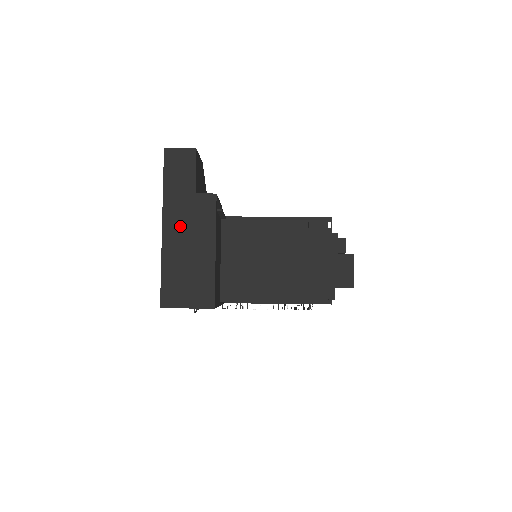
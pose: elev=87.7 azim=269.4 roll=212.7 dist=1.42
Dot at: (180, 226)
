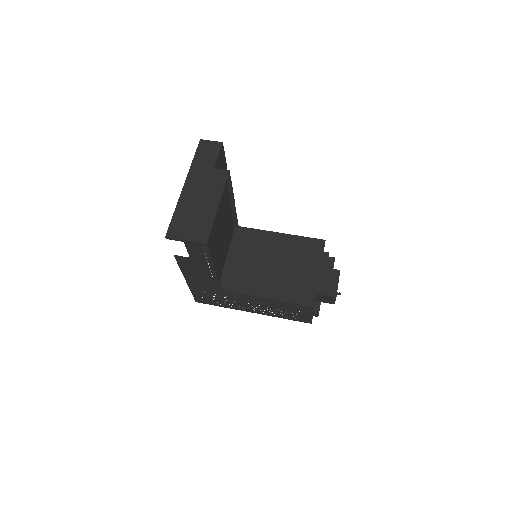
Dot at: (197, 186)
